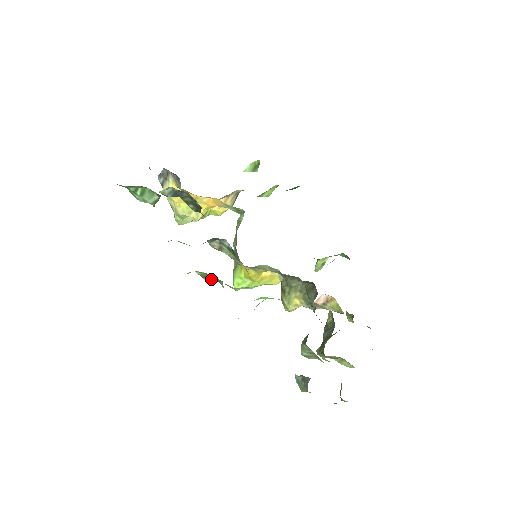
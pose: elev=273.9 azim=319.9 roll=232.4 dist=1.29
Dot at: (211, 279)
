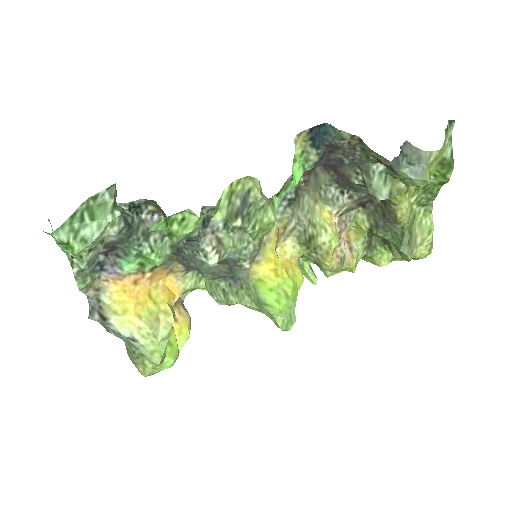
Dot at: (241, 210)
